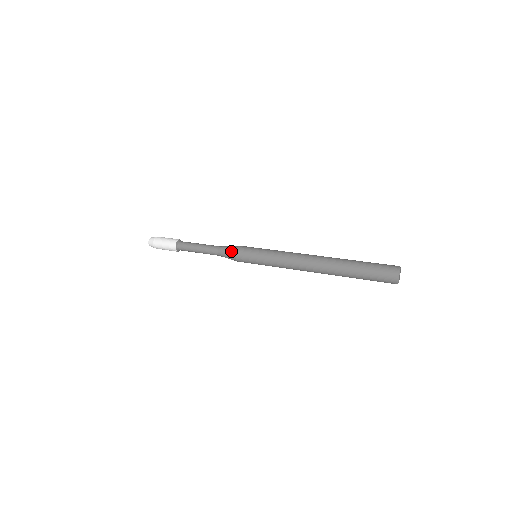
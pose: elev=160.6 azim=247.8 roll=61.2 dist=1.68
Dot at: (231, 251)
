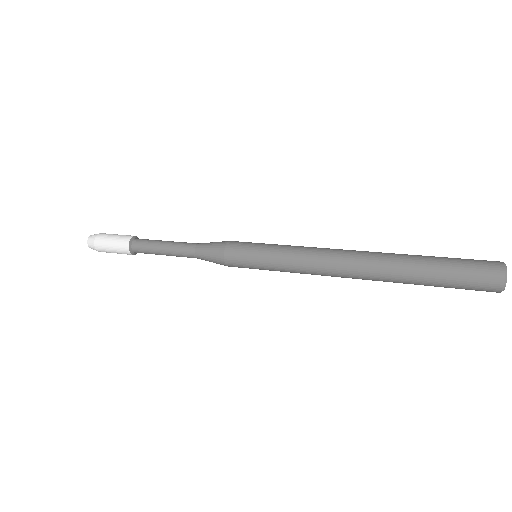
Dot at: (215, 252)
